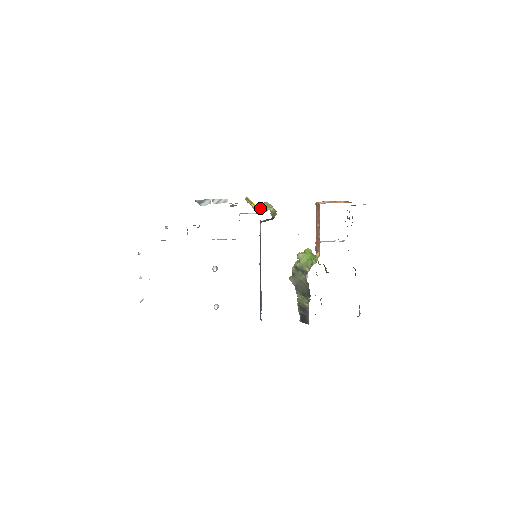
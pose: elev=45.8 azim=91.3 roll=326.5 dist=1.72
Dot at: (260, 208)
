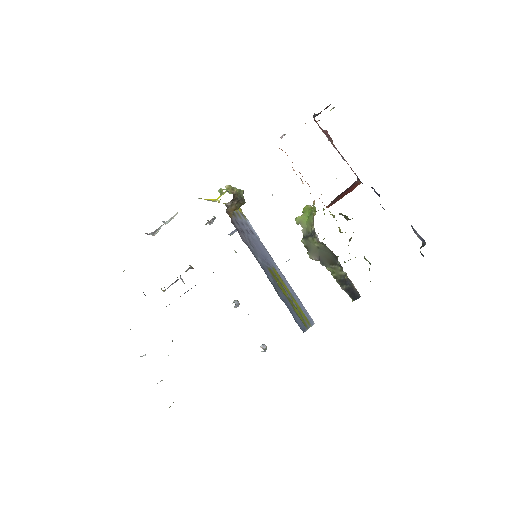
Dot at: (219, 197)
